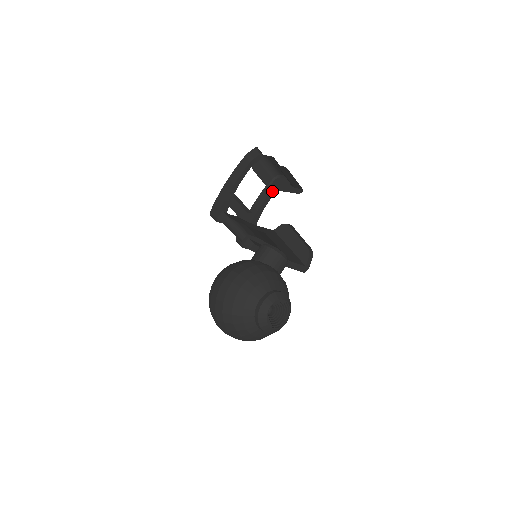
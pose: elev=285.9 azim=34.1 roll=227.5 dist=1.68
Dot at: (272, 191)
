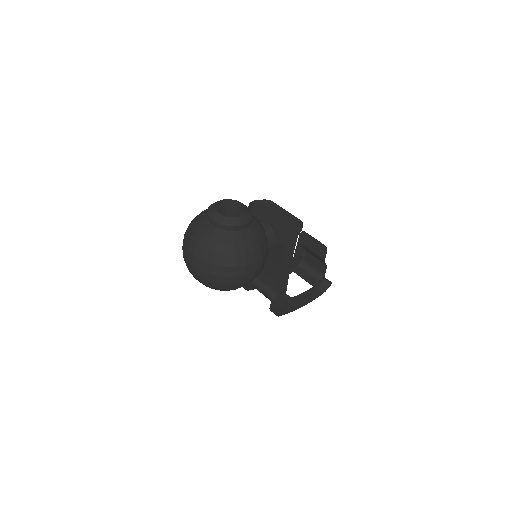
Dot at: (321, 294)
